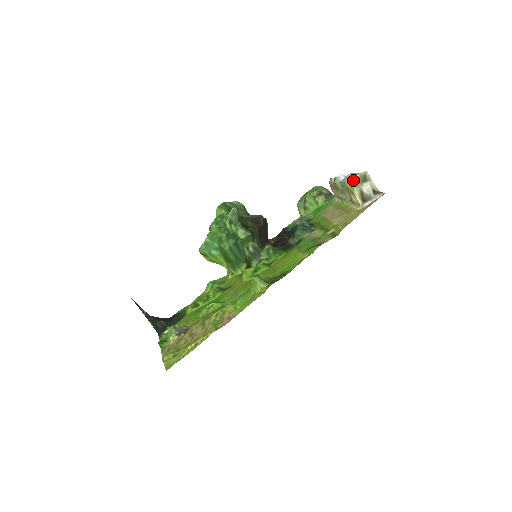
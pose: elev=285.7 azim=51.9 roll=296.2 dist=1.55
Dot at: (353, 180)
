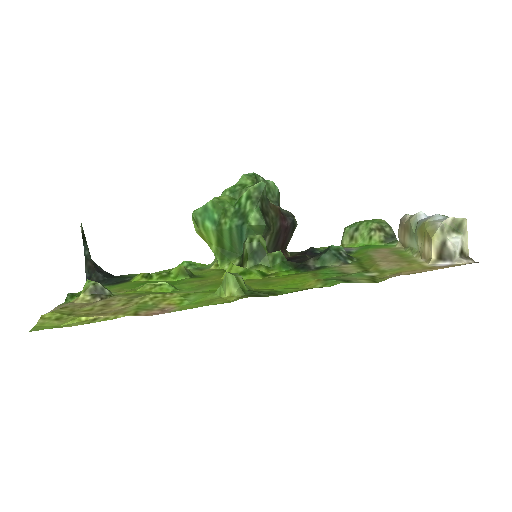
Dot at: (441, 221)
